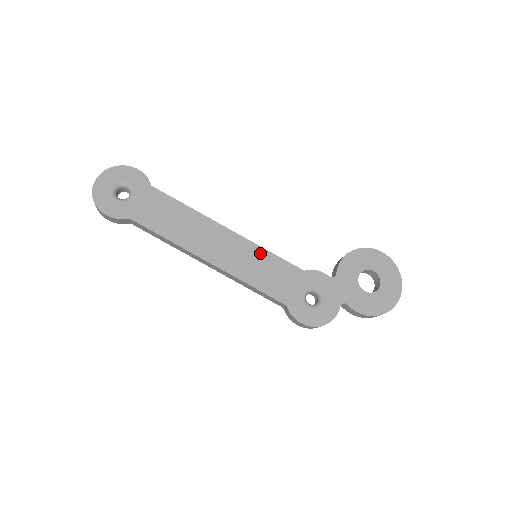
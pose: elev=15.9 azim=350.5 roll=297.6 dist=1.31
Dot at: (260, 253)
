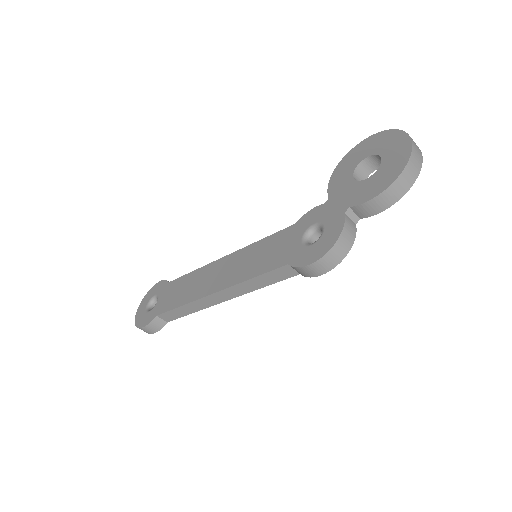
Dot at: (252, 249)
